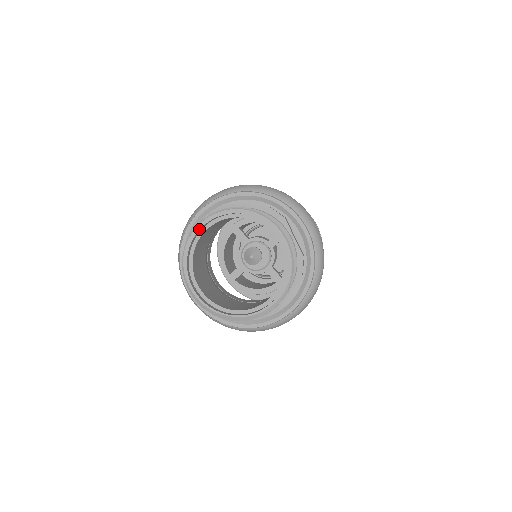
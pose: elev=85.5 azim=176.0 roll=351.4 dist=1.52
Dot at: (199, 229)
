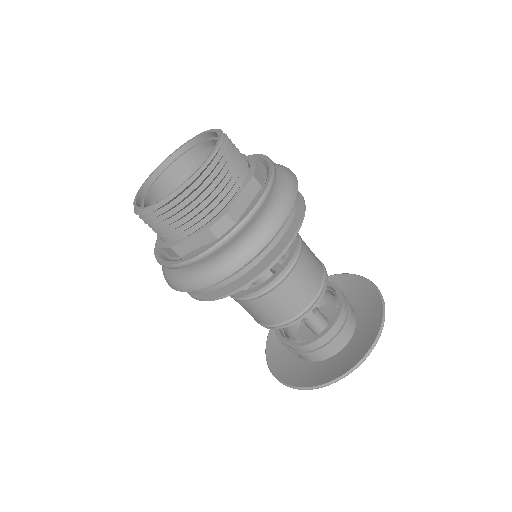
Dot at: (156, 169)
